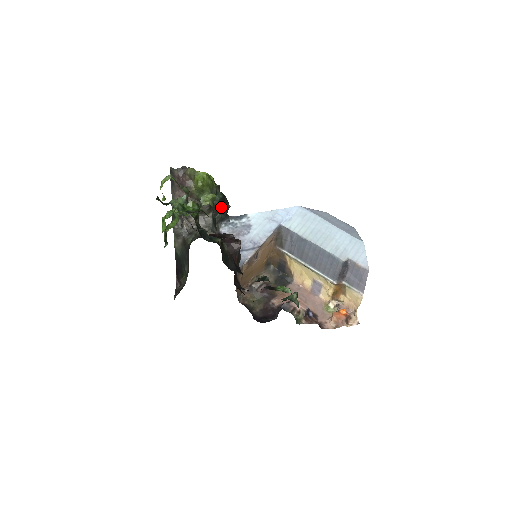
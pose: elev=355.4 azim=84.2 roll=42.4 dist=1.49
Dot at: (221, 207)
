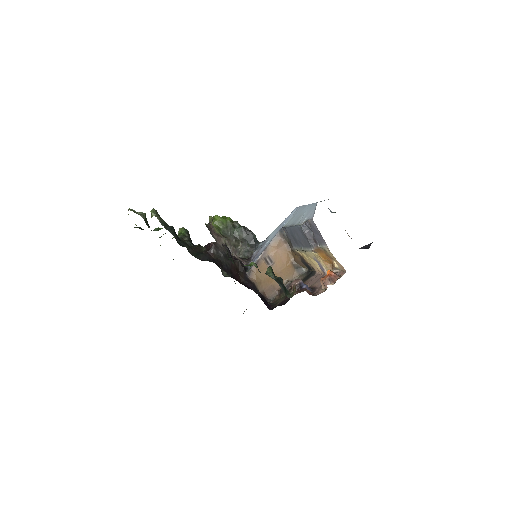
Dot at: (246, 236)
